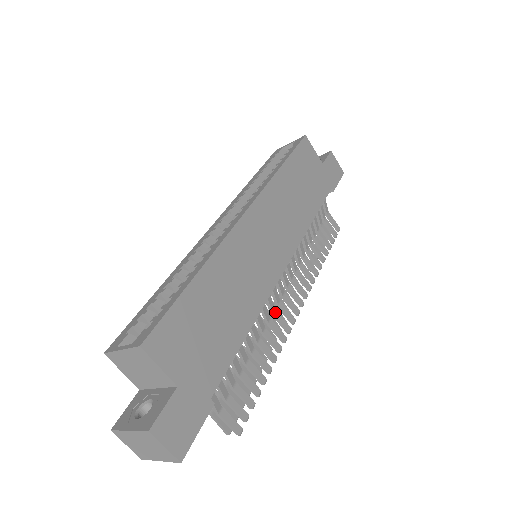
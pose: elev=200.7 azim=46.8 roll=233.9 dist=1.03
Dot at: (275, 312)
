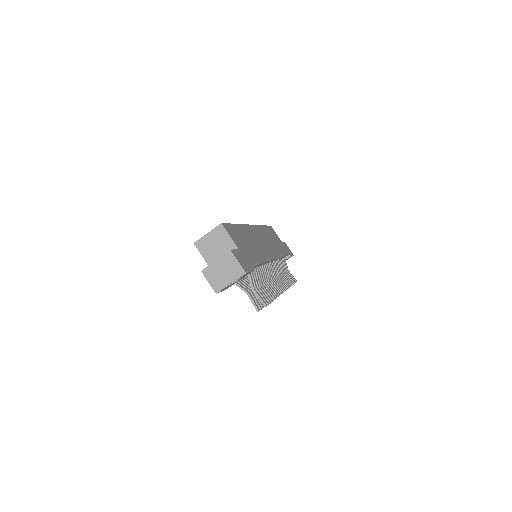
Dot at: (271, 280)
